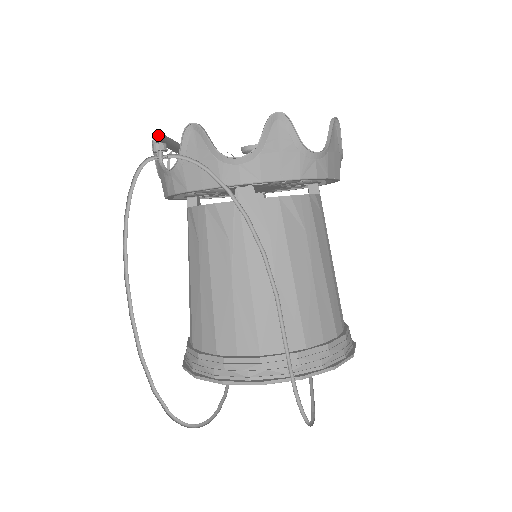
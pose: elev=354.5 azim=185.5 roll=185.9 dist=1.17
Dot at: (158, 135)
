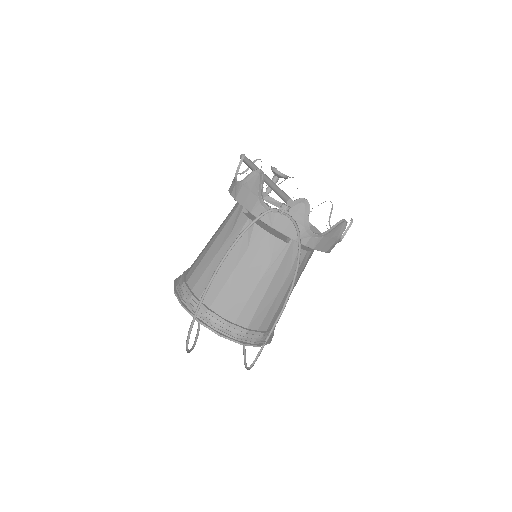
Dot at: (291, 202)
